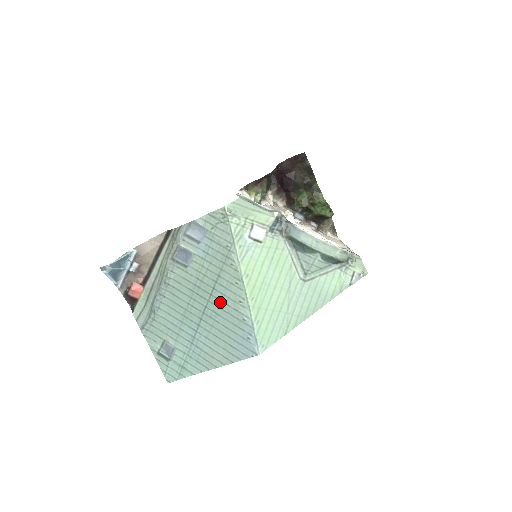
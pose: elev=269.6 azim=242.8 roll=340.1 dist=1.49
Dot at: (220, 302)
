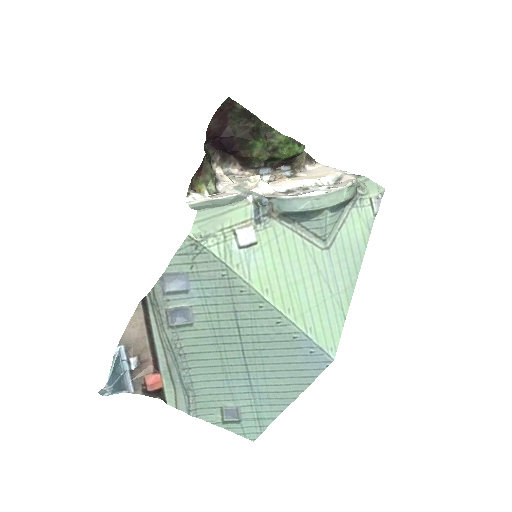
Dot at: (255, 337)
